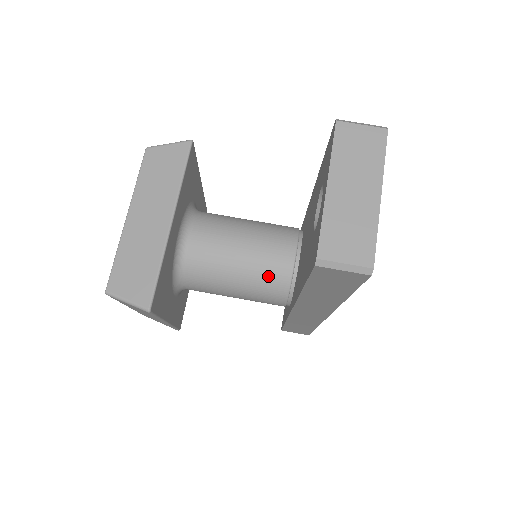
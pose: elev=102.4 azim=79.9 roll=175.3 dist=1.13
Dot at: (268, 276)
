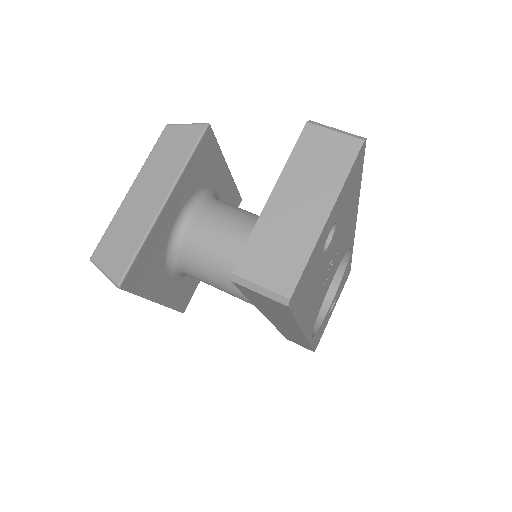
Dot at: occluded
